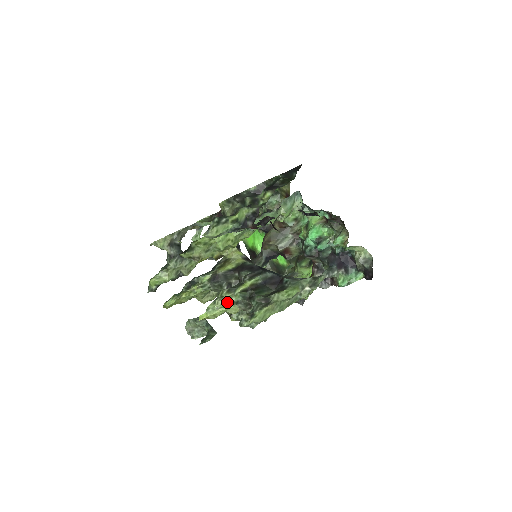
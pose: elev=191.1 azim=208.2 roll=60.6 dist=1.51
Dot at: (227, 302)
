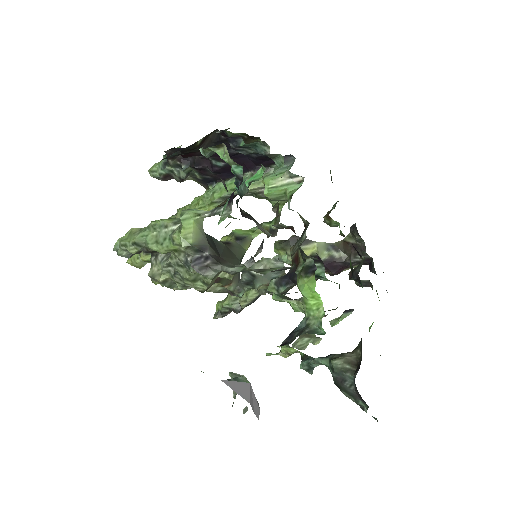
Dot at: occluded
